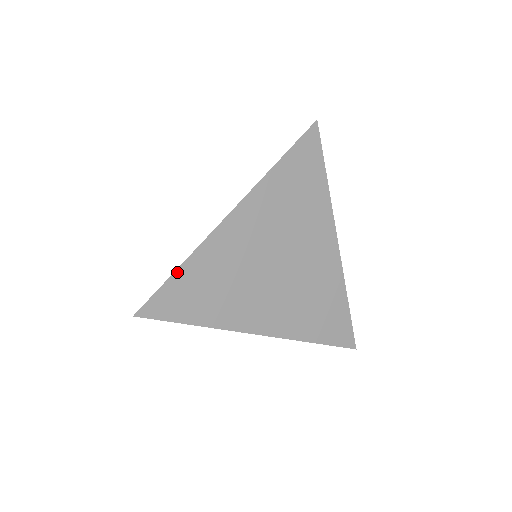
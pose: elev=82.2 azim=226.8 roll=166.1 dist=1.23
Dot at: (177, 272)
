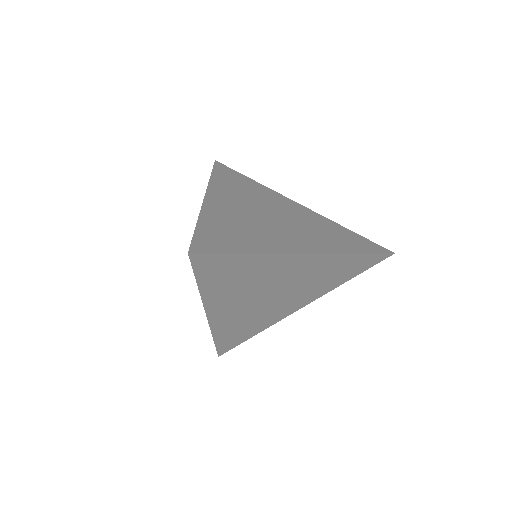
Dot at: (215, 341)
